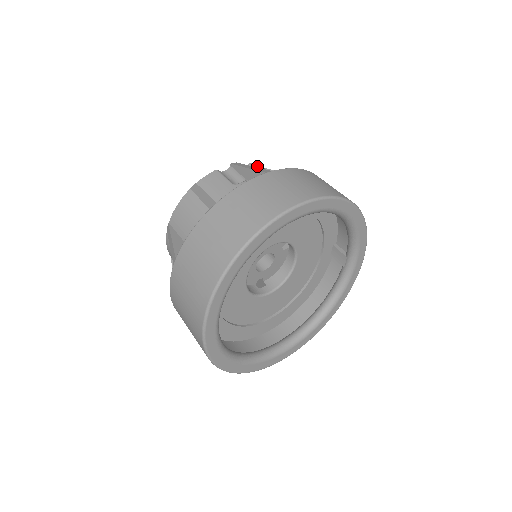
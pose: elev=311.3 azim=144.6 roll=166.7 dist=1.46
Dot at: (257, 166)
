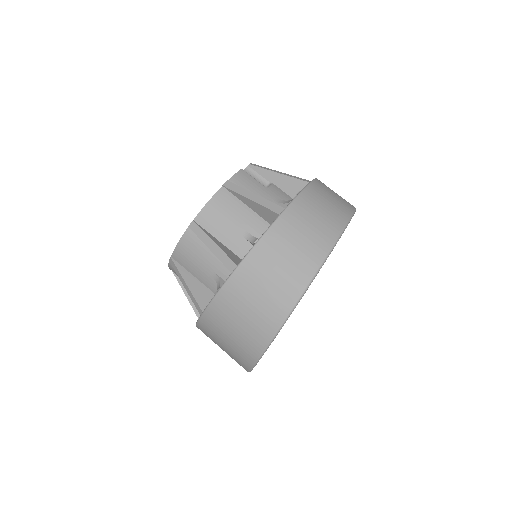
Dot at: occluded
